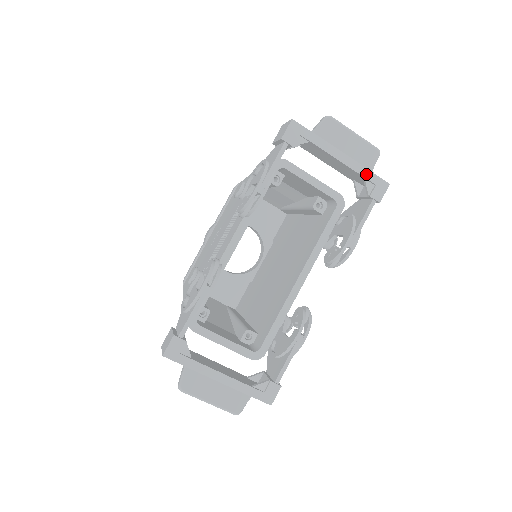
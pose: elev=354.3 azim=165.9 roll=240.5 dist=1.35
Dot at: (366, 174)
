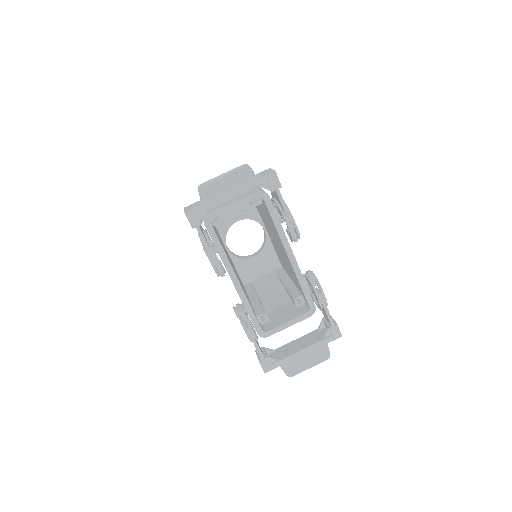
Dot at: (256, 184)
